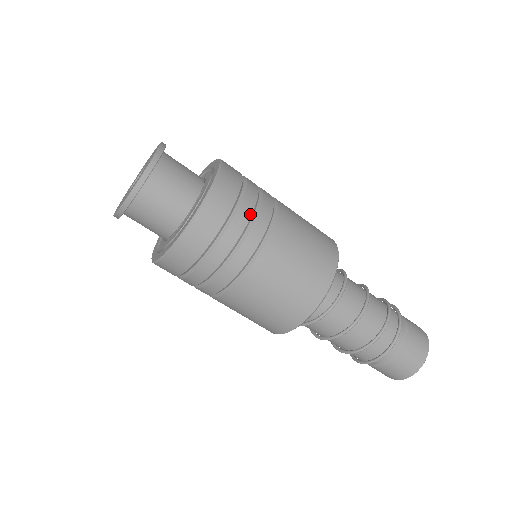
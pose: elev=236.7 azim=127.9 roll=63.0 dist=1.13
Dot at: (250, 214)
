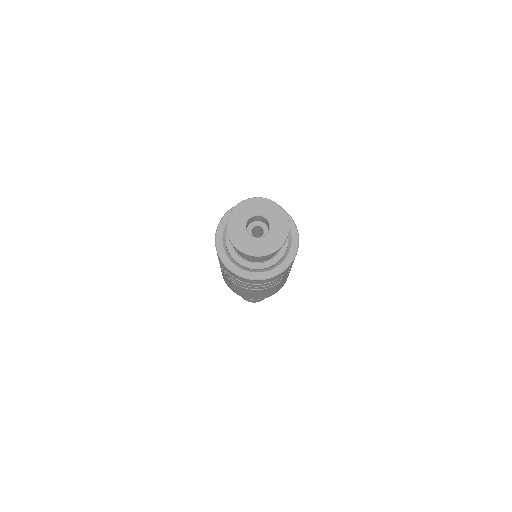
Dot at: occluded
